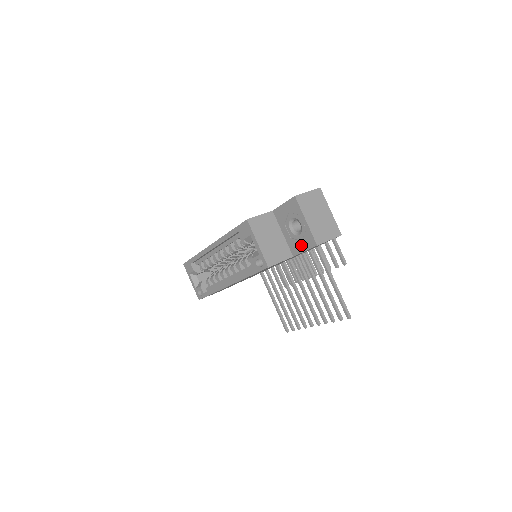
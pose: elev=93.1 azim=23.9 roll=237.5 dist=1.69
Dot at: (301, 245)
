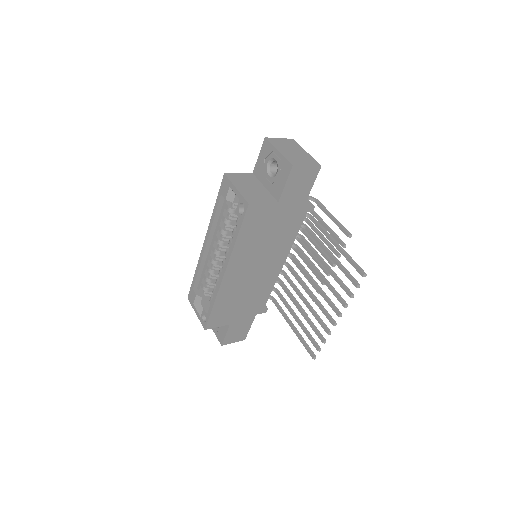
Dot at: (281, 181)
